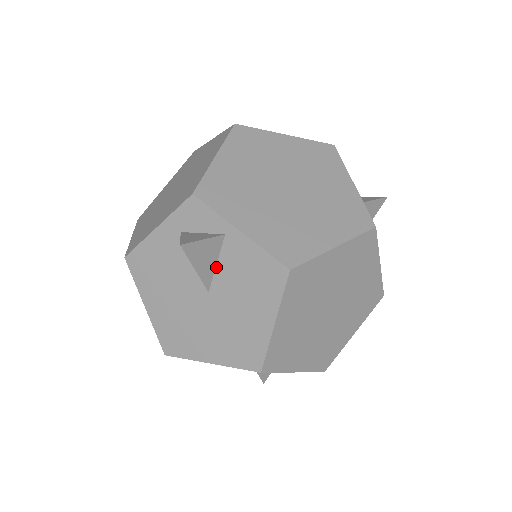
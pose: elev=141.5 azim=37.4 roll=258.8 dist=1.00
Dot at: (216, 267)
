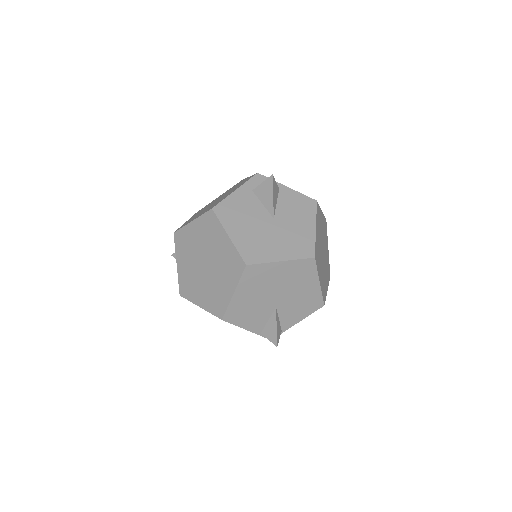
Dot at: (276, 205)
